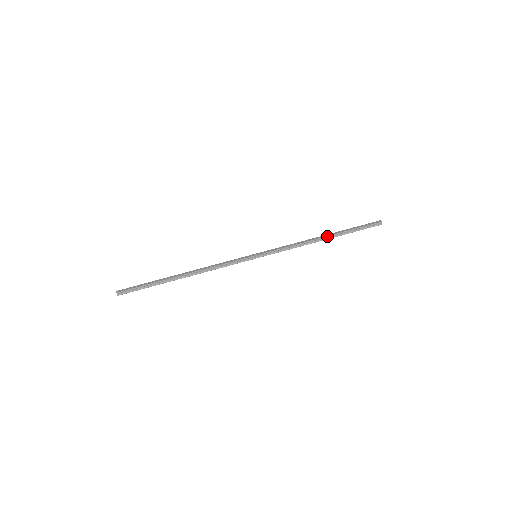
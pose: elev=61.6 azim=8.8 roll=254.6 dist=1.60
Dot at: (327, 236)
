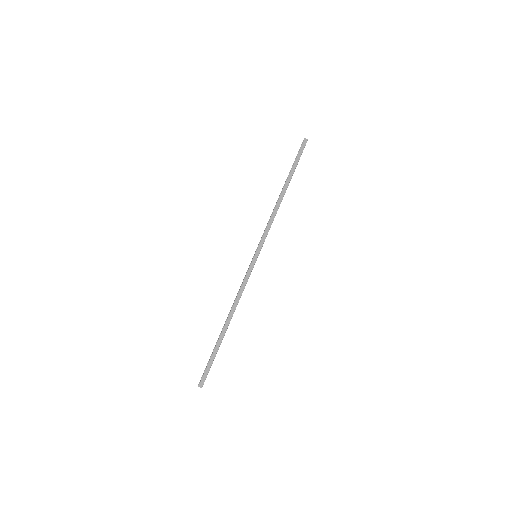
Dot at: occluded
